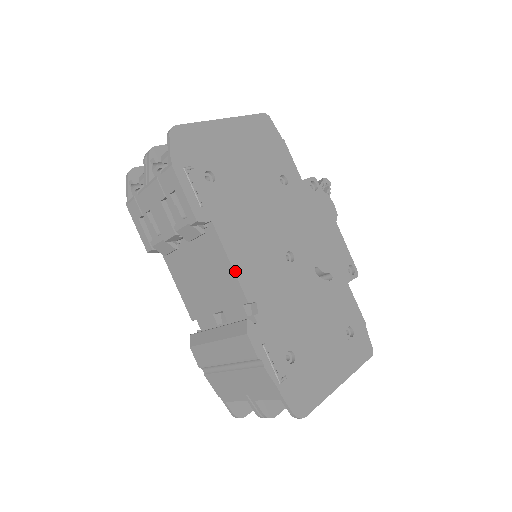
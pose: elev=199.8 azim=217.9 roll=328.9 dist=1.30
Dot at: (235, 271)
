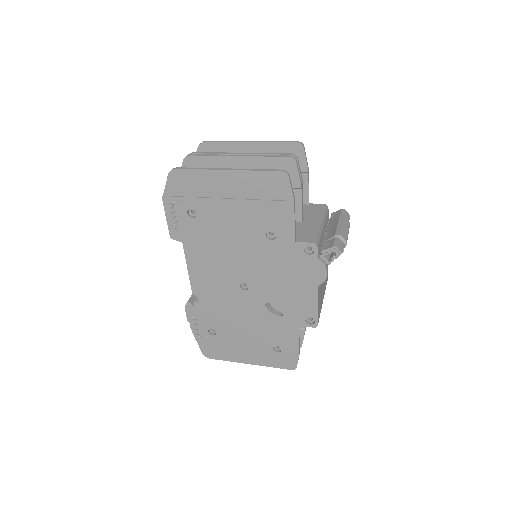
Dot at: (189, 275)
